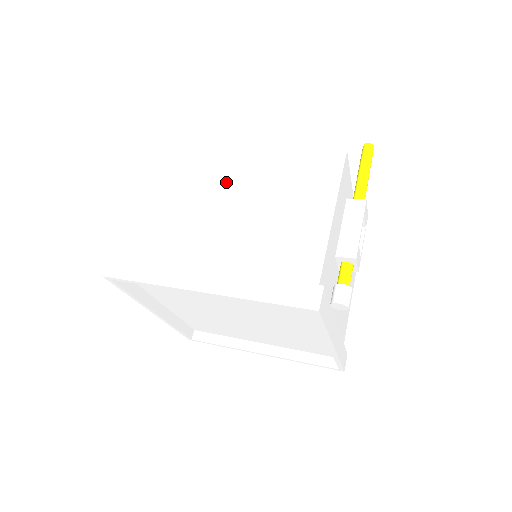
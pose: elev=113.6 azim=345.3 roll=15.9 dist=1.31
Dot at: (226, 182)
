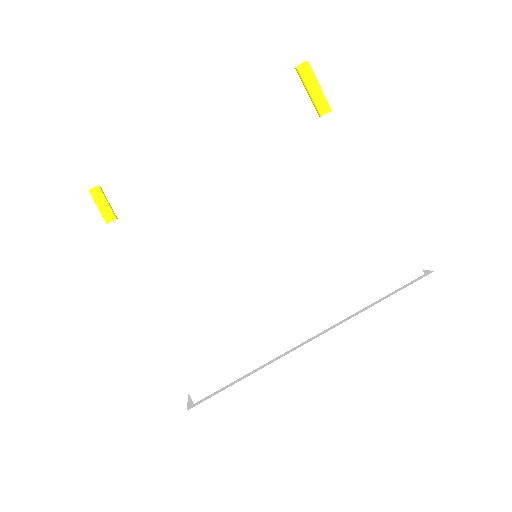
Dot at: (235, 230)
